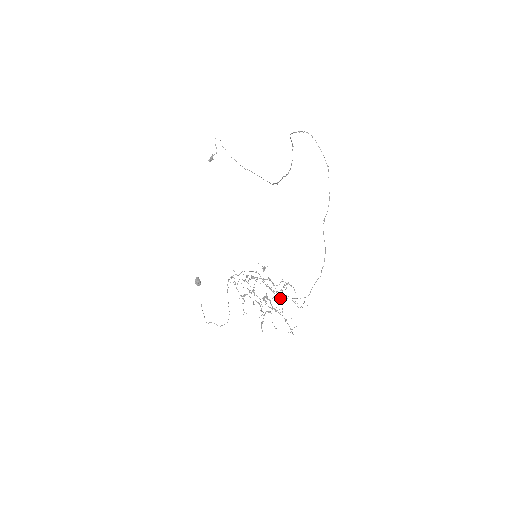
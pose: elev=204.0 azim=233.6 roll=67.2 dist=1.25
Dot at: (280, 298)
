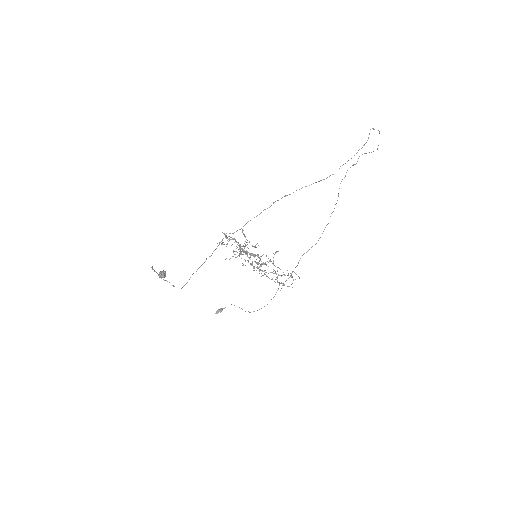
Dot at: (266, 275)
